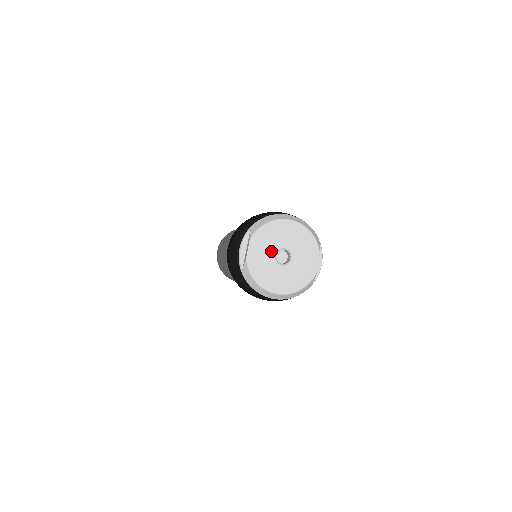
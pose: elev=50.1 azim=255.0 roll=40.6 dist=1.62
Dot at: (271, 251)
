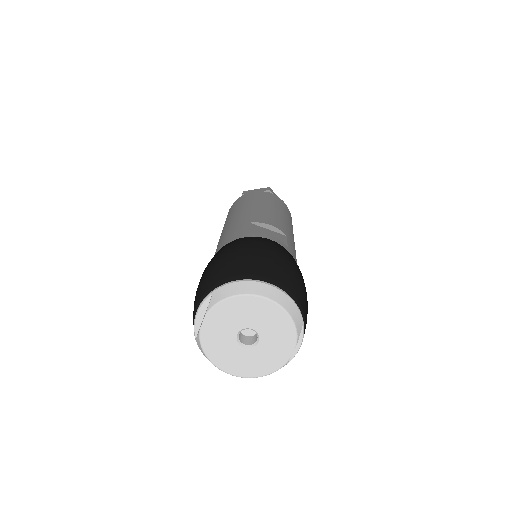
Dot at: (232, 329)
